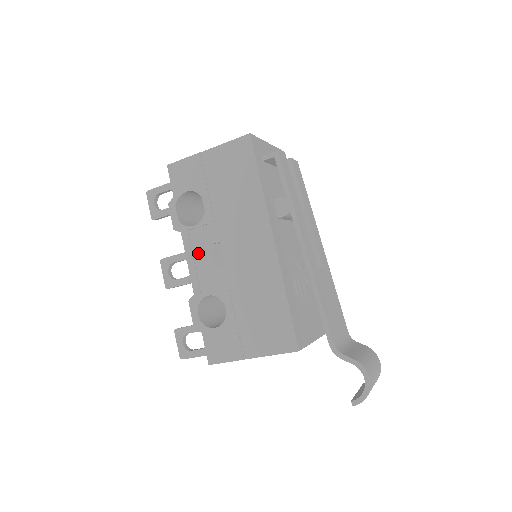
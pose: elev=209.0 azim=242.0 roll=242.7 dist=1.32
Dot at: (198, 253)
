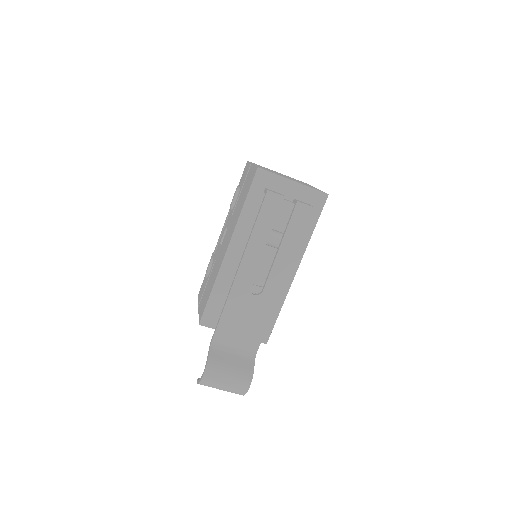
Dot at: (224, 229)
